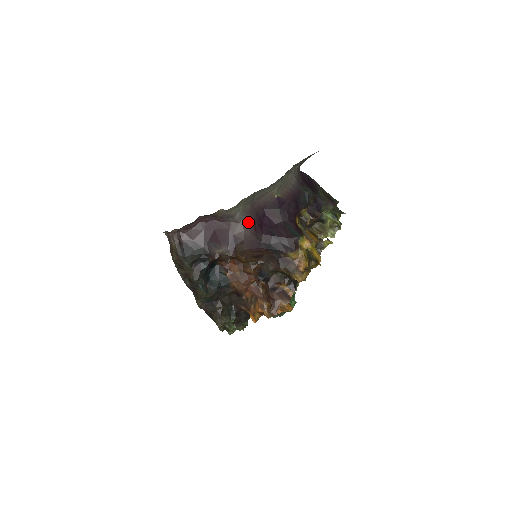
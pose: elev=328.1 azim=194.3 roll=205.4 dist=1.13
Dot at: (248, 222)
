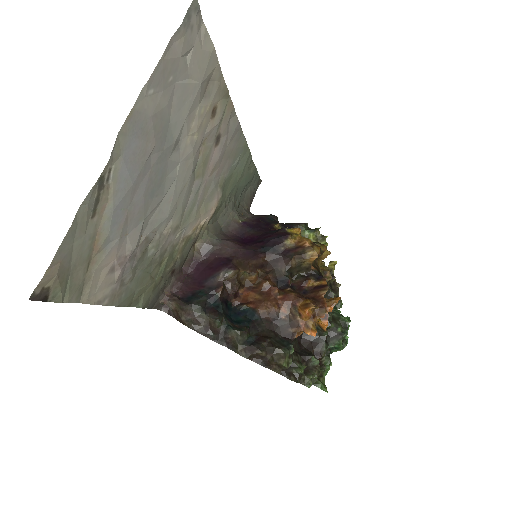
Dot at: (229, 242)
